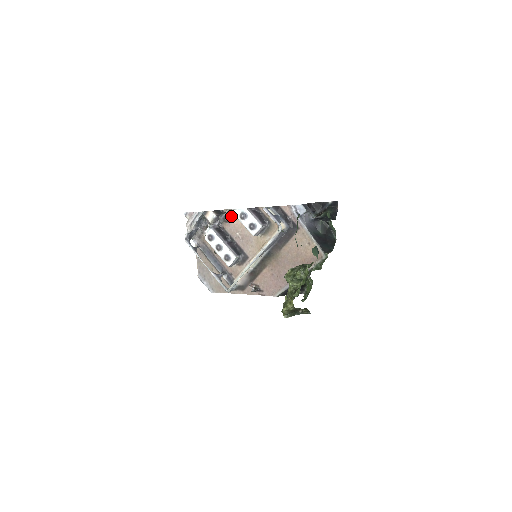
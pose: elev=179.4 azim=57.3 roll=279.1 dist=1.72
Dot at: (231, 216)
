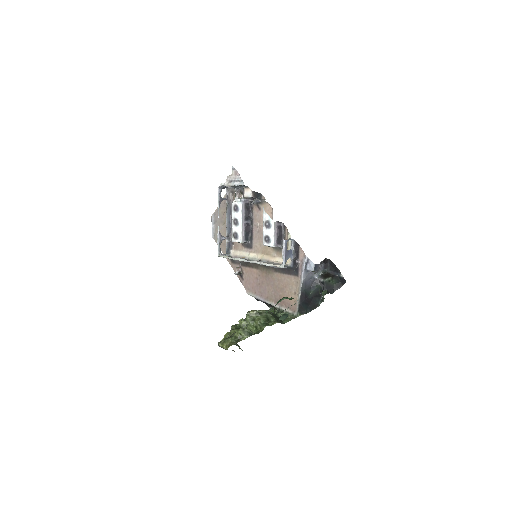
Dot at: (264, 207)
